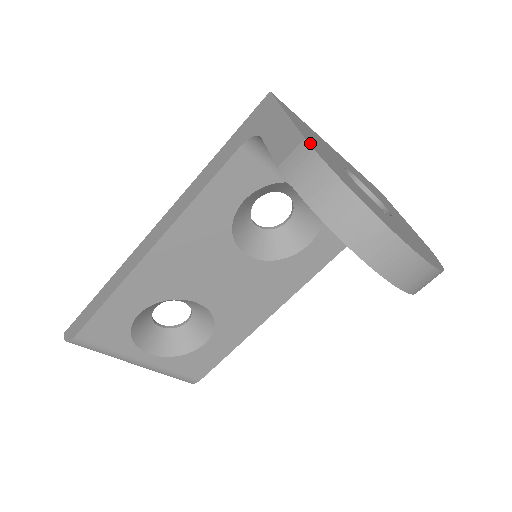
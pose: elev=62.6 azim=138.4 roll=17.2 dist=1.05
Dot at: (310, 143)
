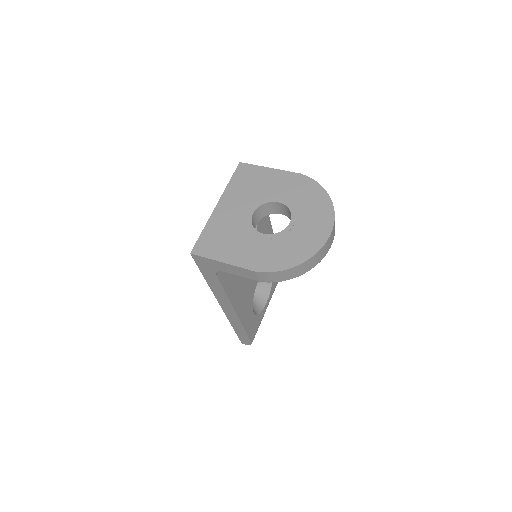
Dot at: (258, 269)
